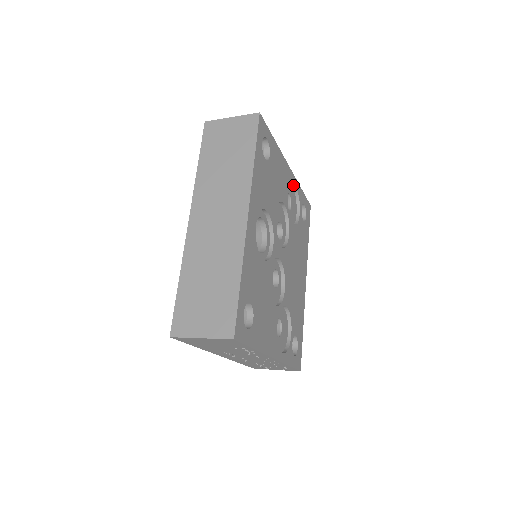
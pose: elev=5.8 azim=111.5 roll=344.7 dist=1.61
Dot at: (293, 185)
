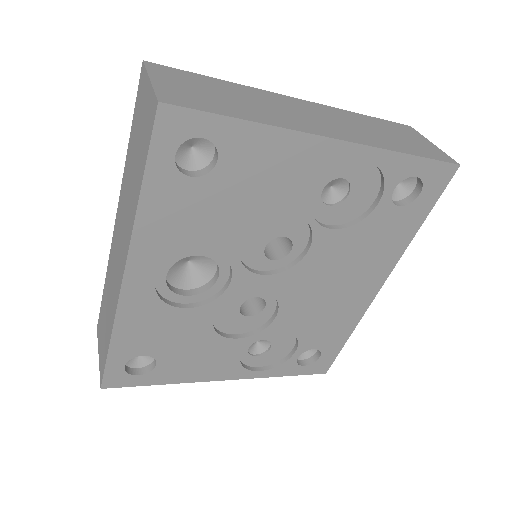
Dot at: (362, 159)
